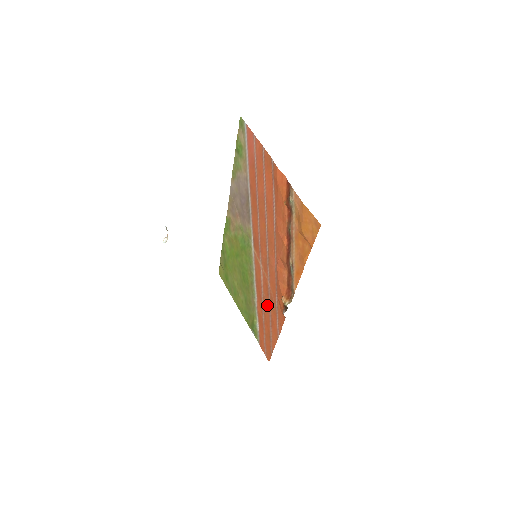
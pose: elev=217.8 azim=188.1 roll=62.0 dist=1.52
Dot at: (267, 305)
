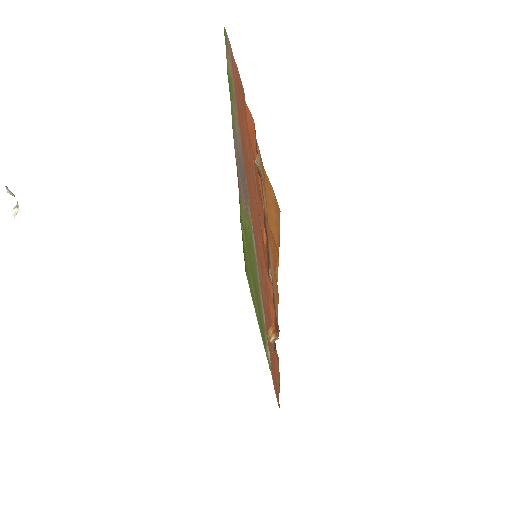
Dot at: occluded
